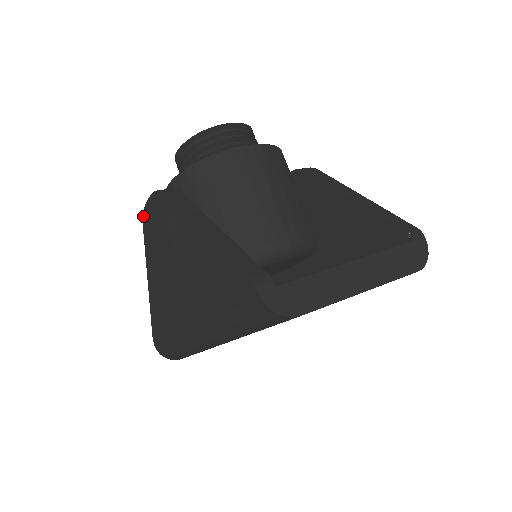
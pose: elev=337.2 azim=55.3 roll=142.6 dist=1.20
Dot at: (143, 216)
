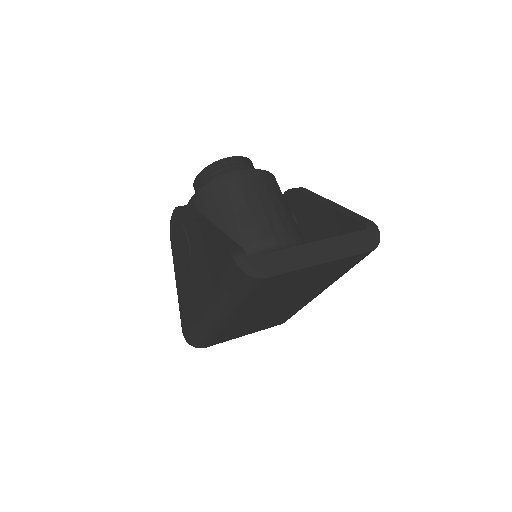
Dot at: (170, 230)
